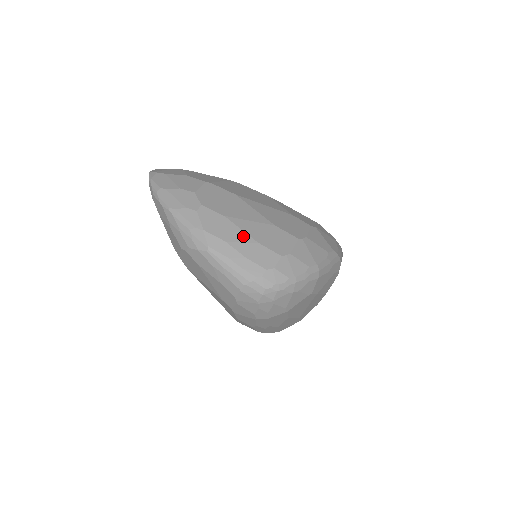
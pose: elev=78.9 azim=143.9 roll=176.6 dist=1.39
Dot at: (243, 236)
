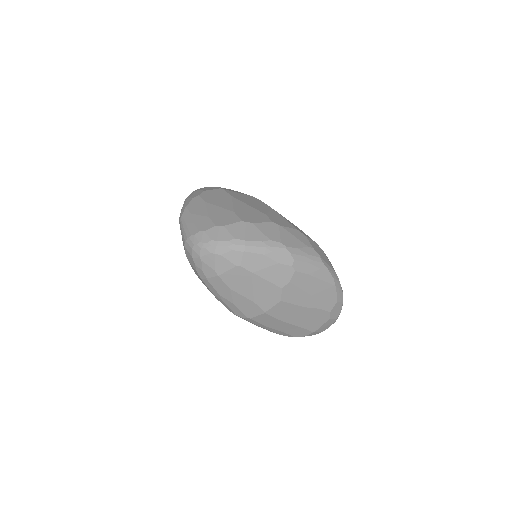
Dot at: (204, 212)
